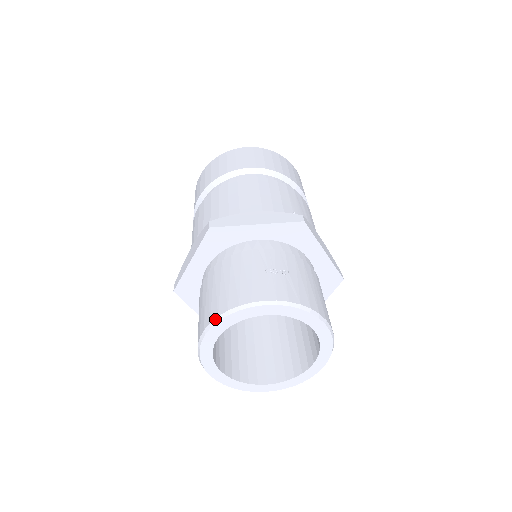
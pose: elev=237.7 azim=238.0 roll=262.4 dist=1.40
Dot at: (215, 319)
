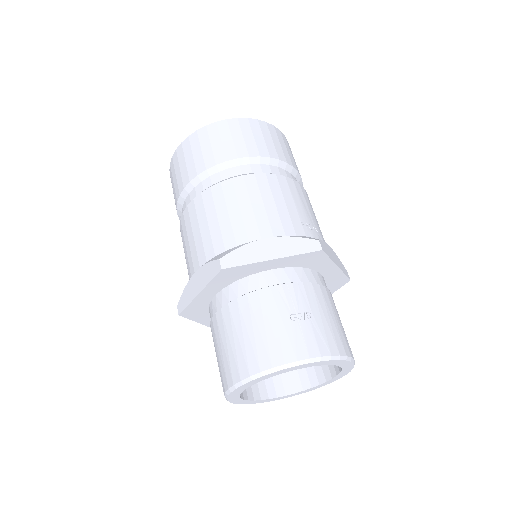
Dot at: (246, 379)
